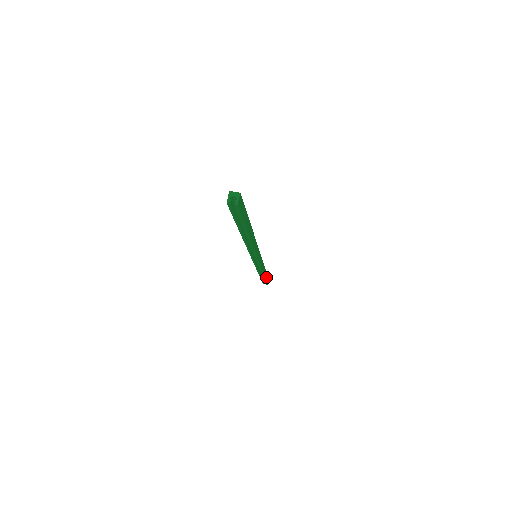
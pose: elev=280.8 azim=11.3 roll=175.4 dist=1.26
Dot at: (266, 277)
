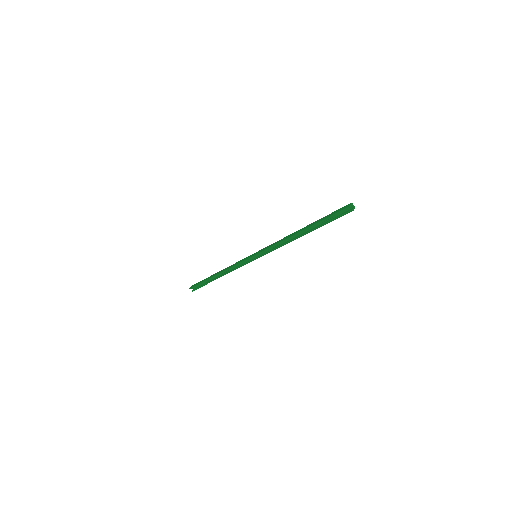
Dot at: occluded
